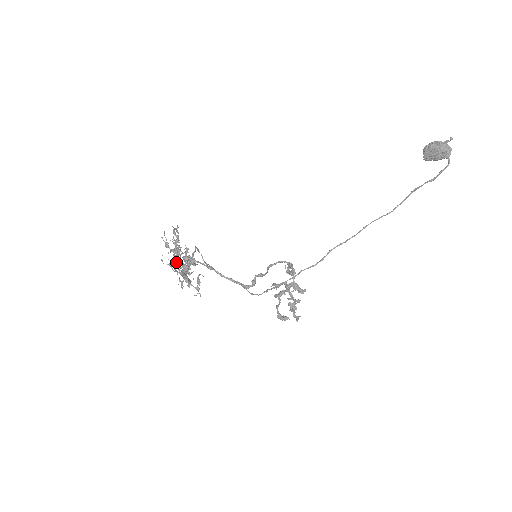
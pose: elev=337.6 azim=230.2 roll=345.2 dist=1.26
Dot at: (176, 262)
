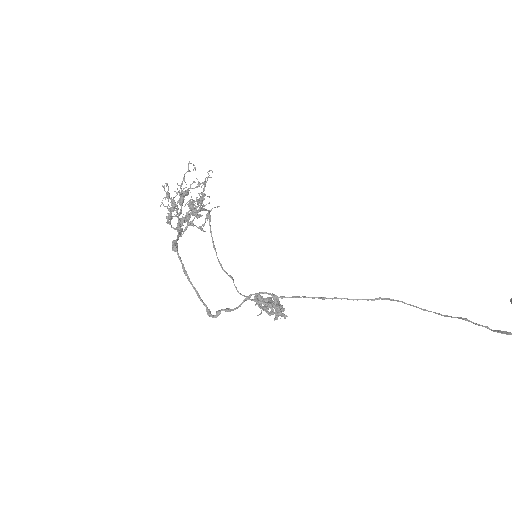
Dot at: occluded
